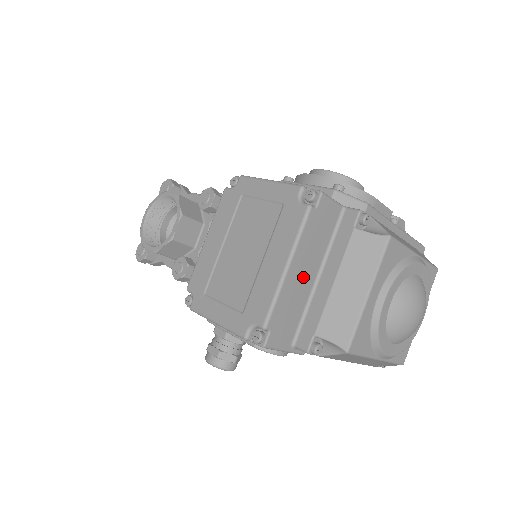
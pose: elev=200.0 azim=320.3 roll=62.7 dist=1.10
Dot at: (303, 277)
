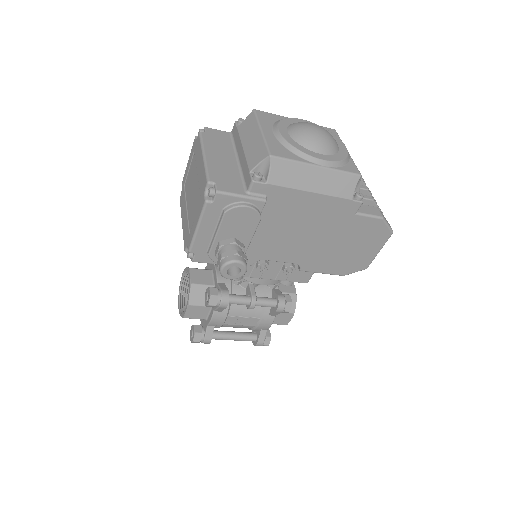
Dot at: (223, 160)
